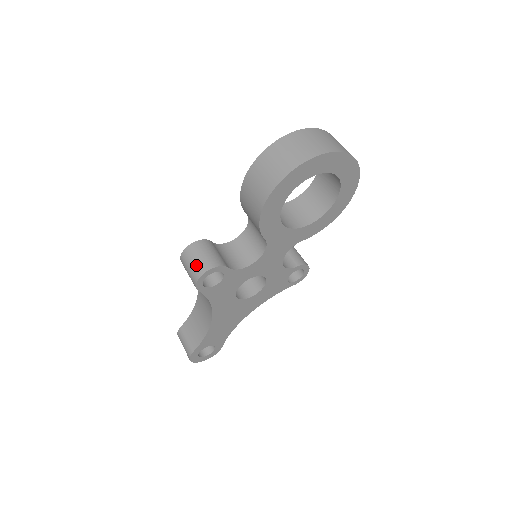
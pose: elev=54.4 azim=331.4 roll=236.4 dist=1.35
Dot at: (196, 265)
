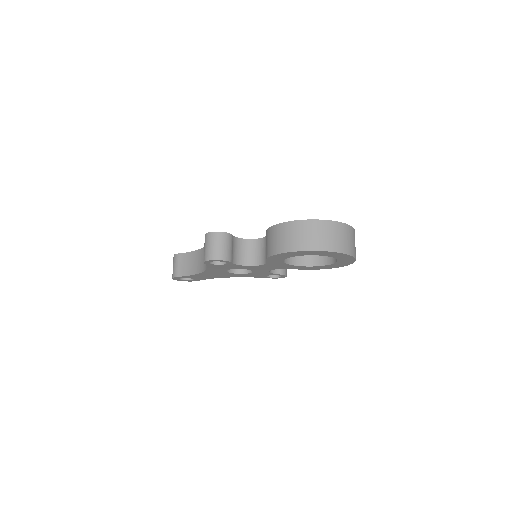
Dot at: (213, 250)
